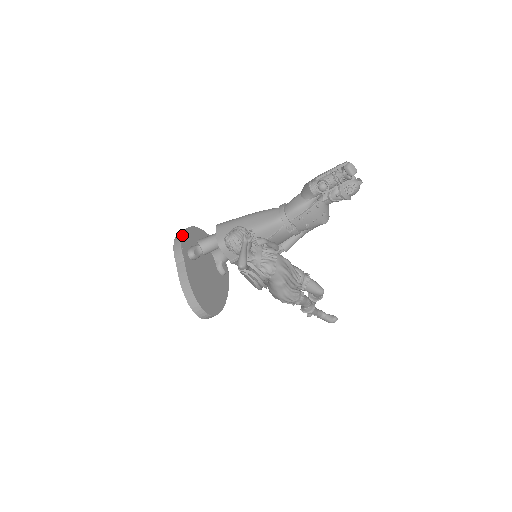
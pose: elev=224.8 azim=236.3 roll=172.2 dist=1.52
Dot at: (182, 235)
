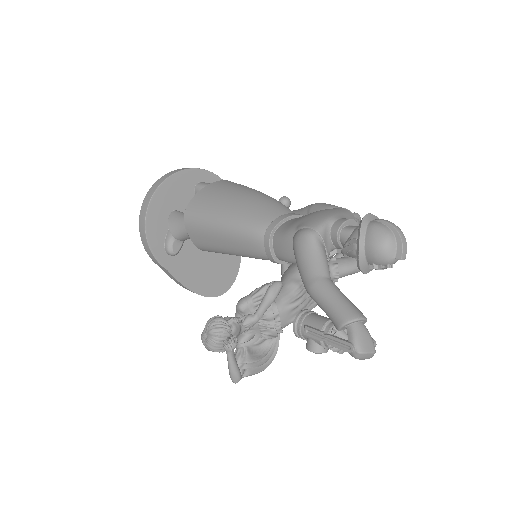
Dot at: (146, 237)
